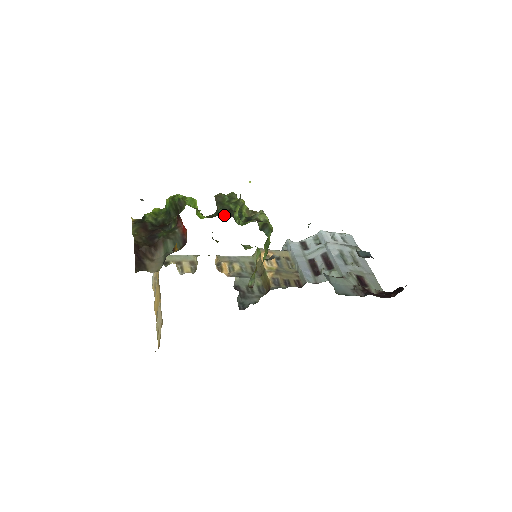
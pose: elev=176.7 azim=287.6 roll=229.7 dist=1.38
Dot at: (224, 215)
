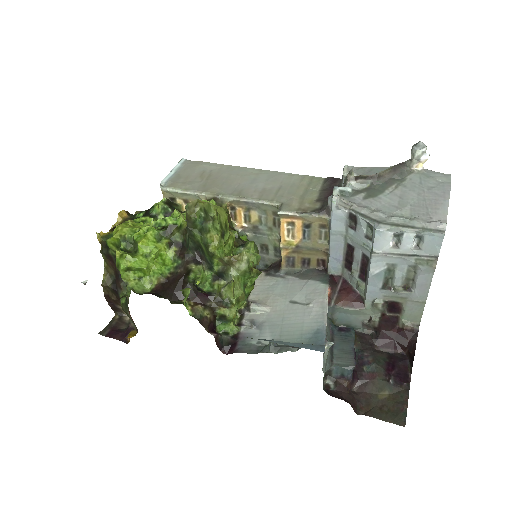
Dot at: (194, 253)
